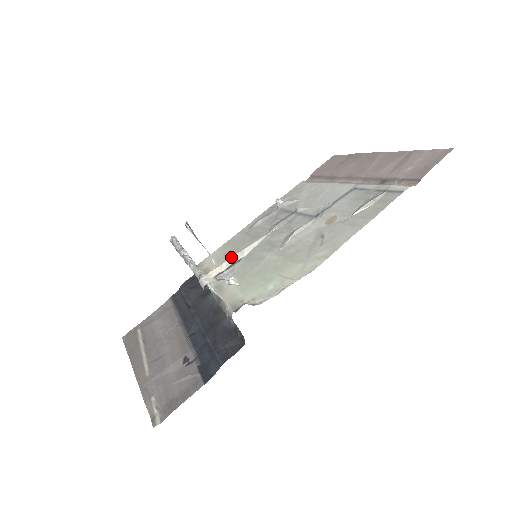
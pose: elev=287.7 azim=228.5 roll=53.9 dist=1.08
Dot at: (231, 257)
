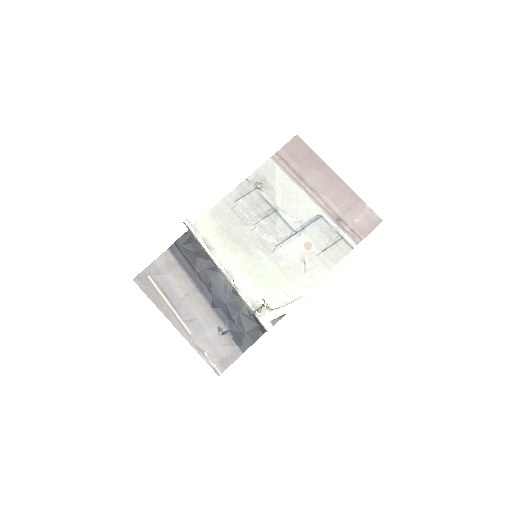
Dot at: (278, 309)
